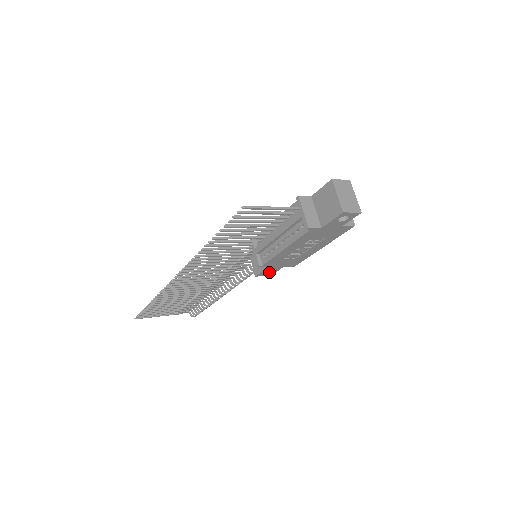
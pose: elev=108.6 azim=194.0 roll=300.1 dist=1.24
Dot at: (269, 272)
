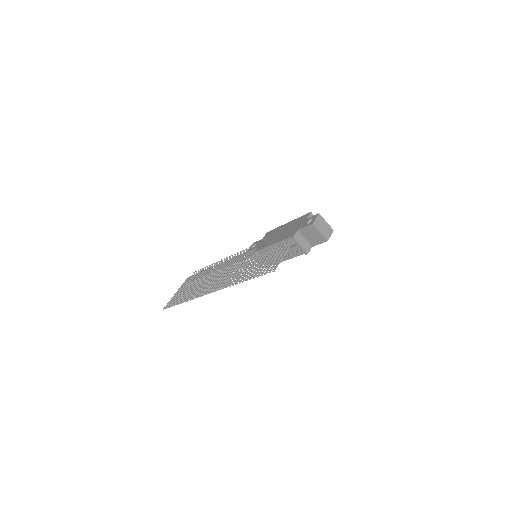
Dot at: occluded
